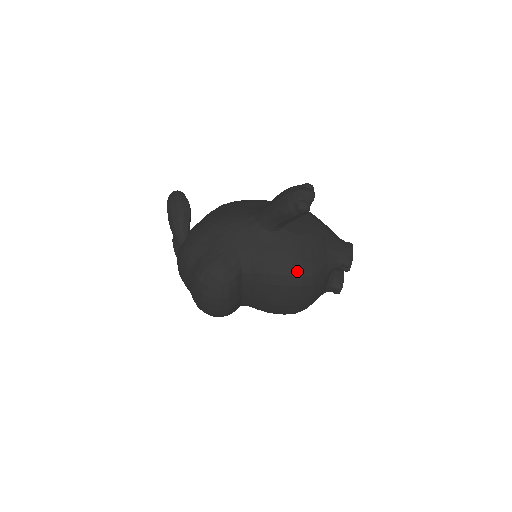
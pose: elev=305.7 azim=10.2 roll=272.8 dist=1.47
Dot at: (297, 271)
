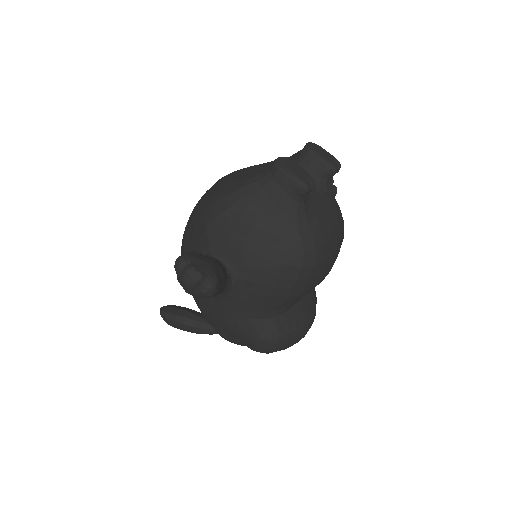
Dot at: (293, 273)
